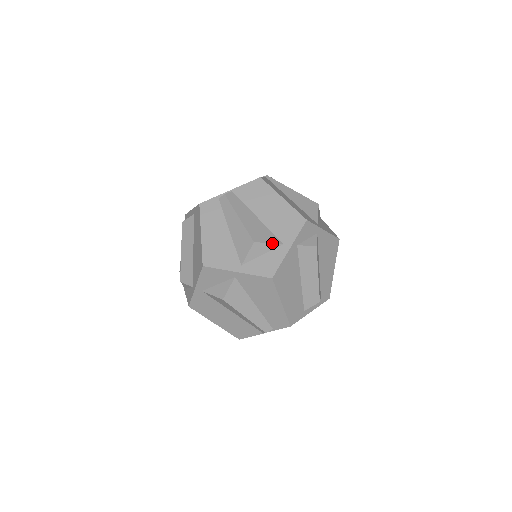
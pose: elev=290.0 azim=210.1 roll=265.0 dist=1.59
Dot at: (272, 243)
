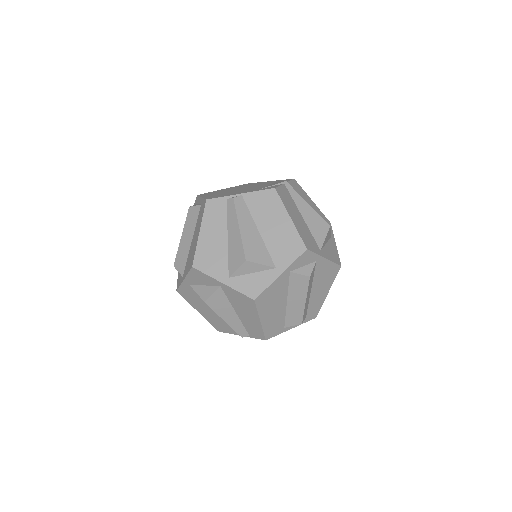
Dot at: (264, 265)
